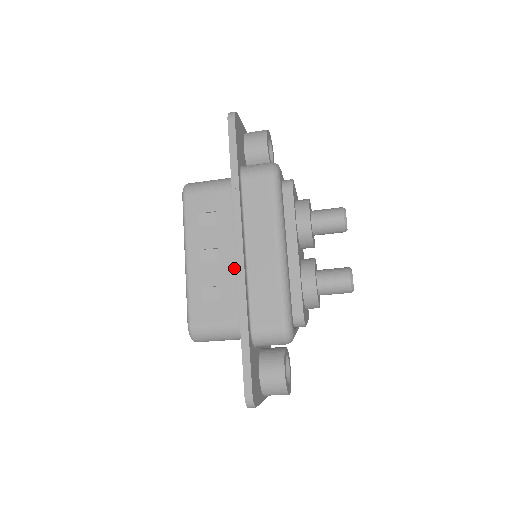
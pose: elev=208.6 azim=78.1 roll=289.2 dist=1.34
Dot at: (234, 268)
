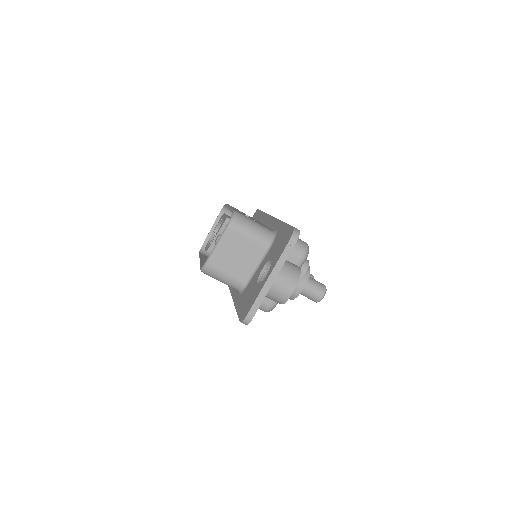
Dot at: occluded
